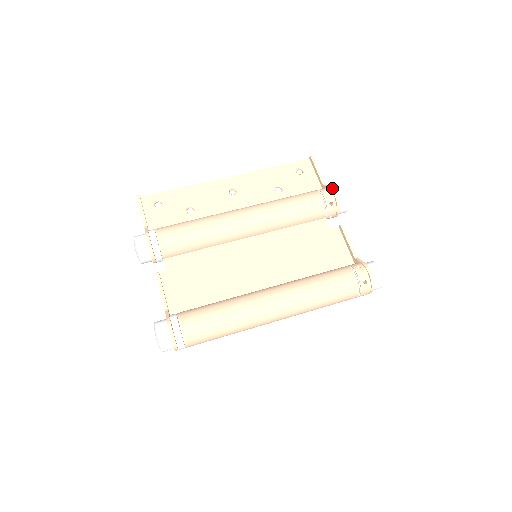
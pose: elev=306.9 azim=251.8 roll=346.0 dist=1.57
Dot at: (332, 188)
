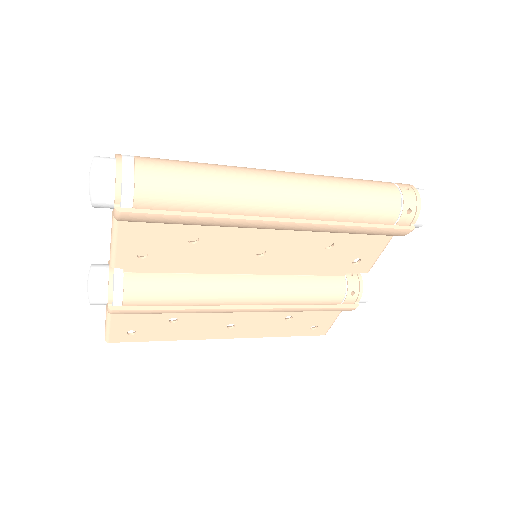
Dot at: occluded
